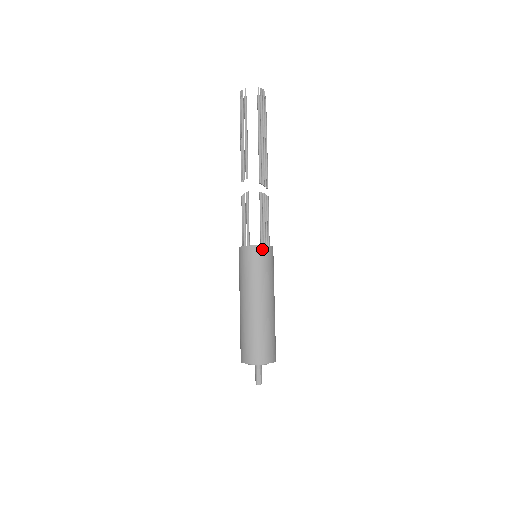
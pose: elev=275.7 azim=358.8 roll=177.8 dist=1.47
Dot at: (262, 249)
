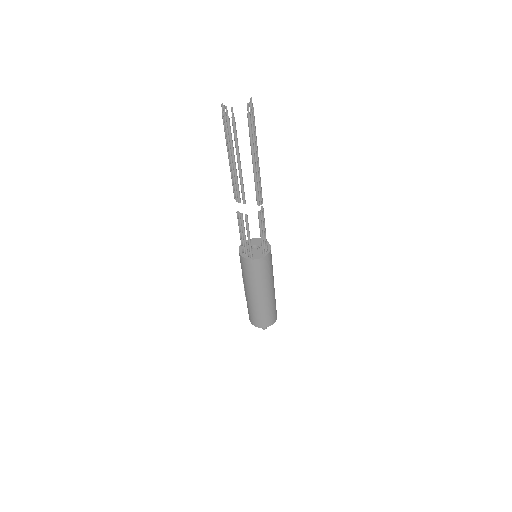
Dot at: (266, 259)
